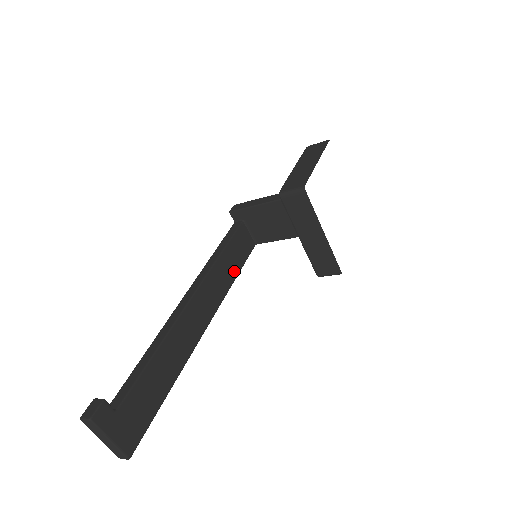
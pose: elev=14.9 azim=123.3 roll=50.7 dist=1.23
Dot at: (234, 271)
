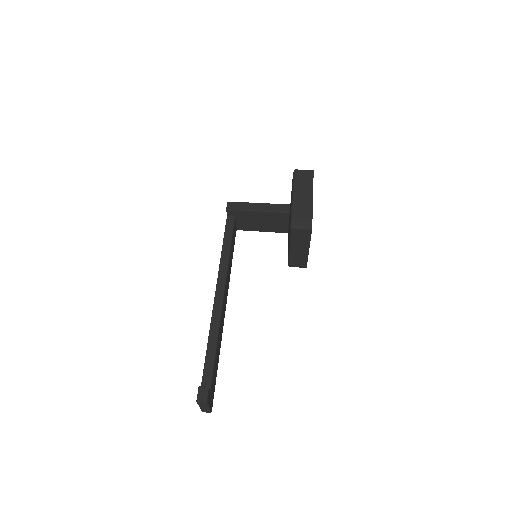
Dot at: occluded
